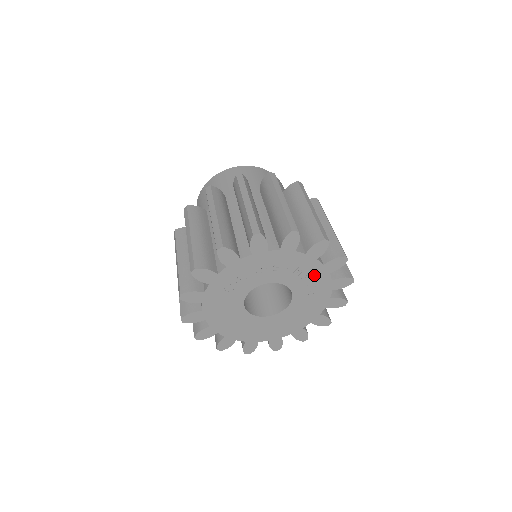
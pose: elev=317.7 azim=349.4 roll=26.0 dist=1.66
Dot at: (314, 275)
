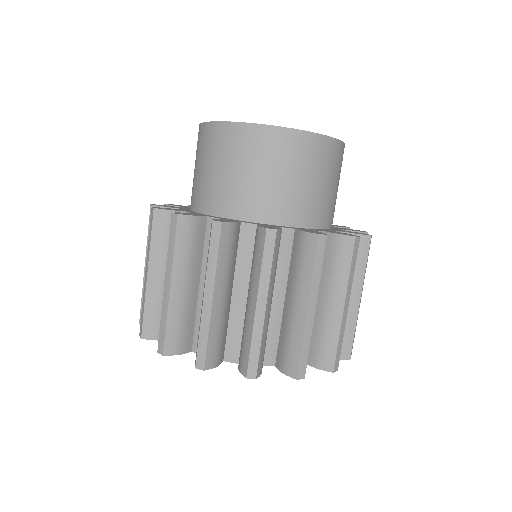
Dot at: occluded
